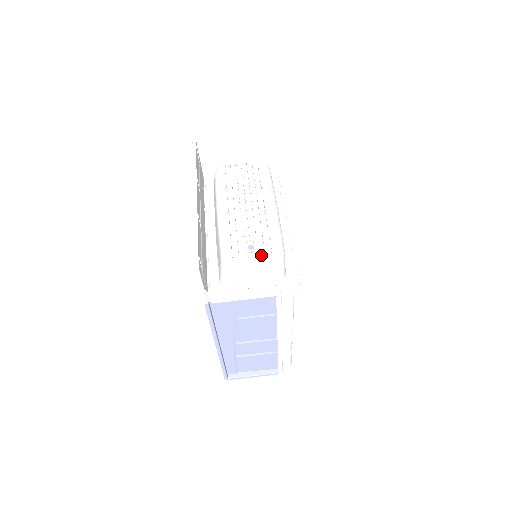
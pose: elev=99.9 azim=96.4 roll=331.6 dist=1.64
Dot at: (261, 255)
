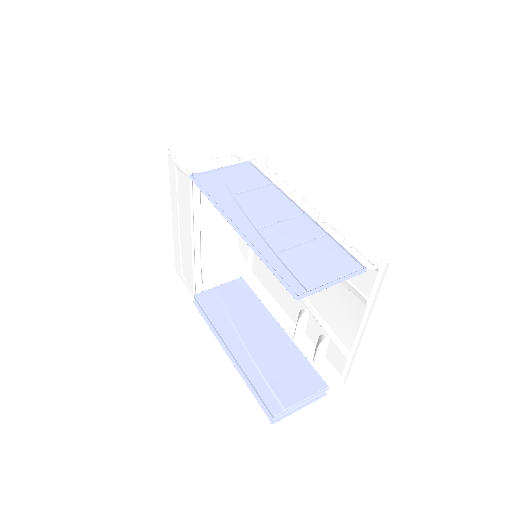
Dot at: (220, 158)
